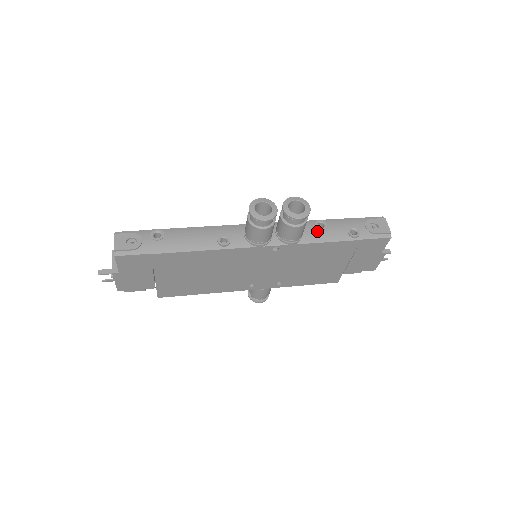
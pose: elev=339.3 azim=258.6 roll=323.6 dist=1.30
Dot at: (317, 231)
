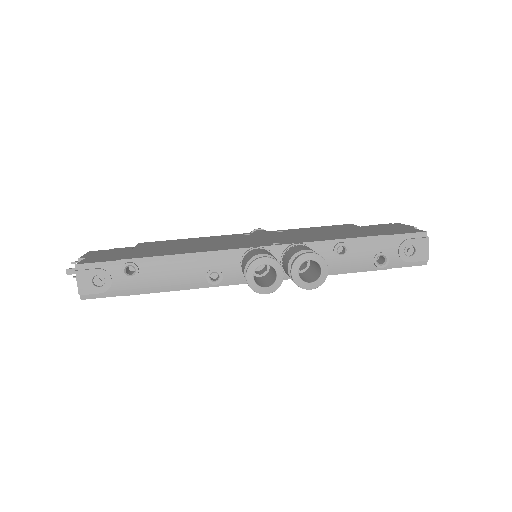
Dot at: (334, 260)
